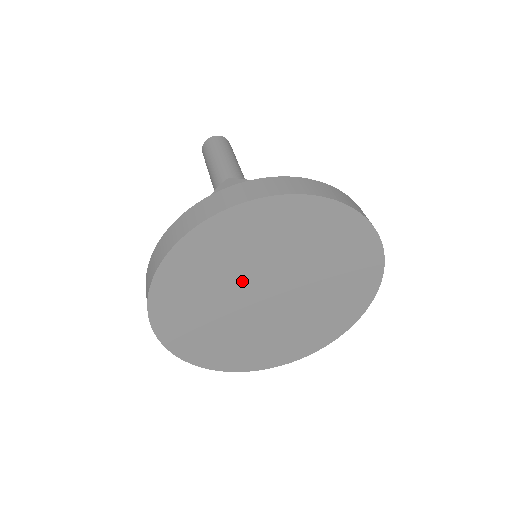
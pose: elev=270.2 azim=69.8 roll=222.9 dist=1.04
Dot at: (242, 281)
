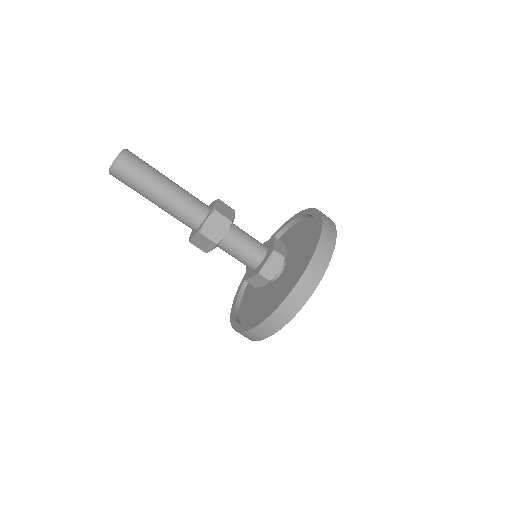
Dot at: occluded
